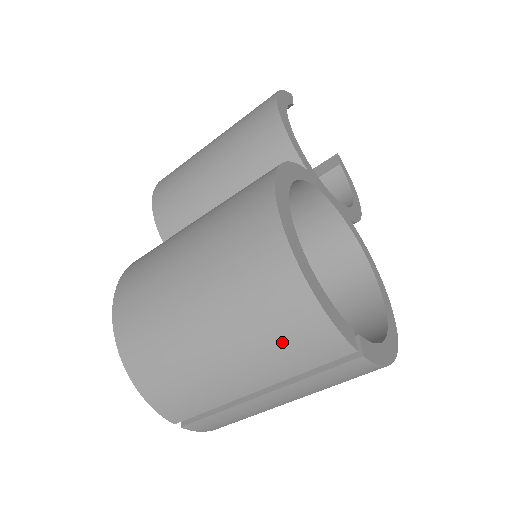
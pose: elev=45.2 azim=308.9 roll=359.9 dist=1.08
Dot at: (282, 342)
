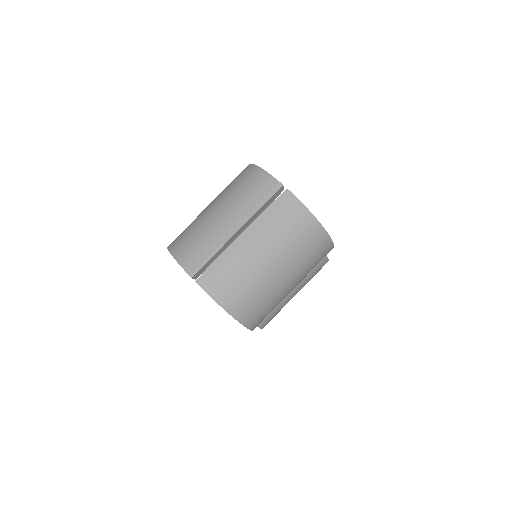
Dot at: (248, 192)
